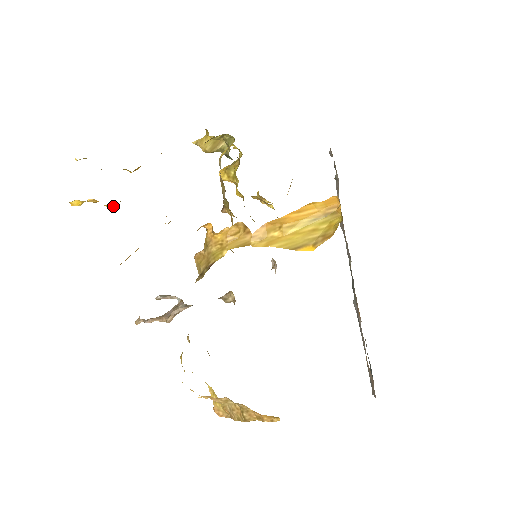
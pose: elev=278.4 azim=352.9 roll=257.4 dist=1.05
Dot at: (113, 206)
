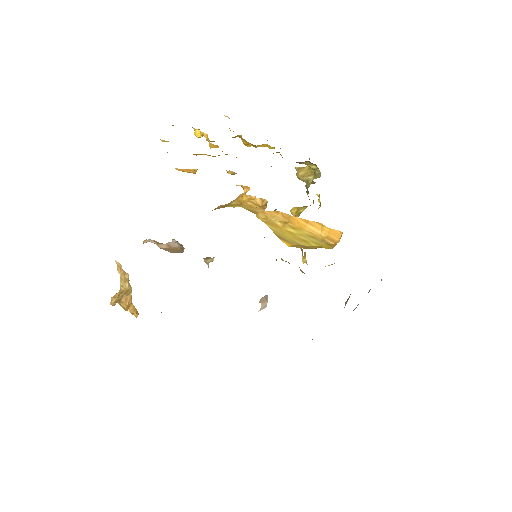
Dot at: (212, 146)
